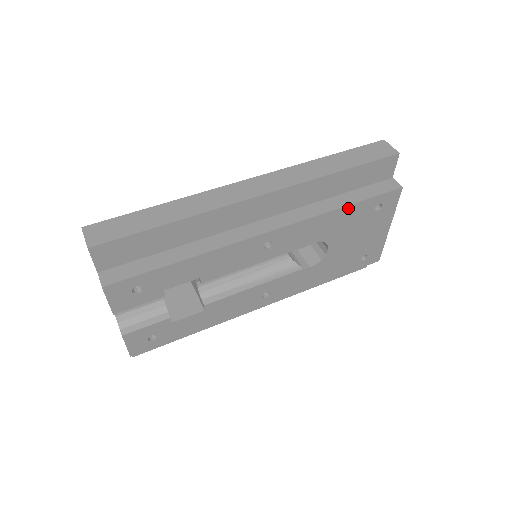
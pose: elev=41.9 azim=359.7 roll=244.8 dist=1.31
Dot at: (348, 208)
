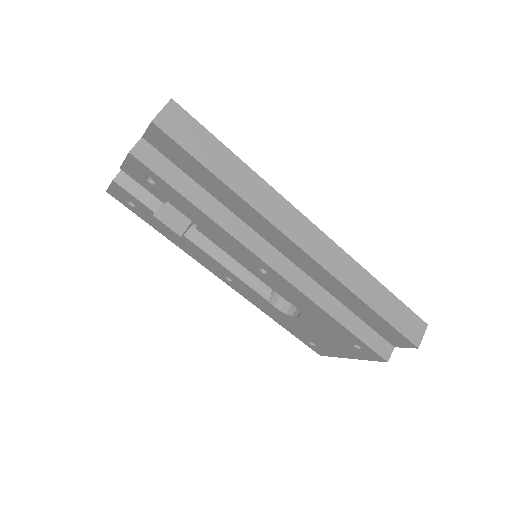
Dot at: (339, 325)
